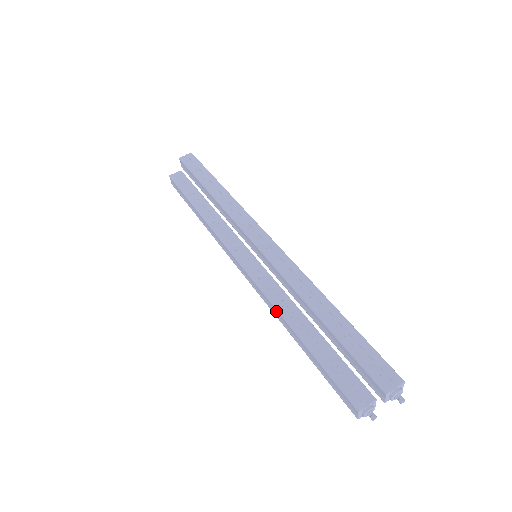
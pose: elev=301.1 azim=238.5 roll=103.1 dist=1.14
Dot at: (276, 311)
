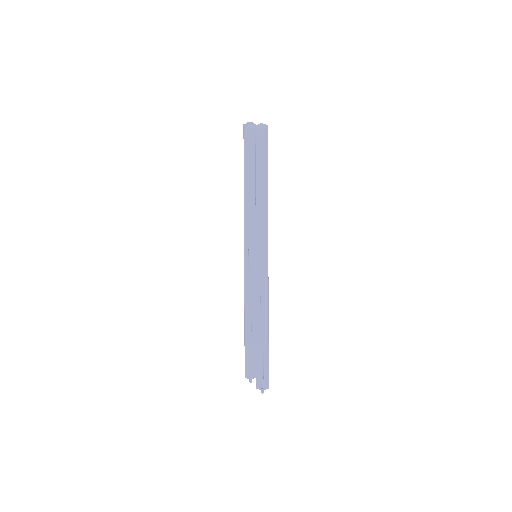
Dot at: (244, 299)
